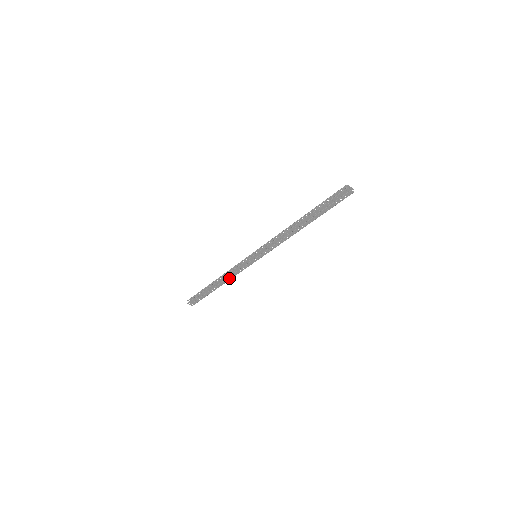
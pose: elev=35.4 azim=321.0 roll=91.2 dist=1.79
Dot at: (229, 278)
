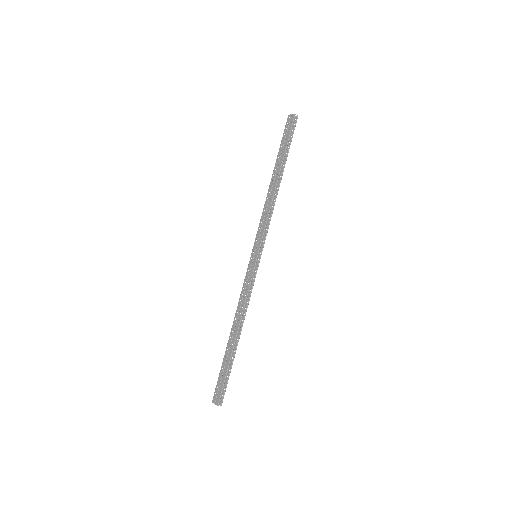
Dot at: (241, 312)
